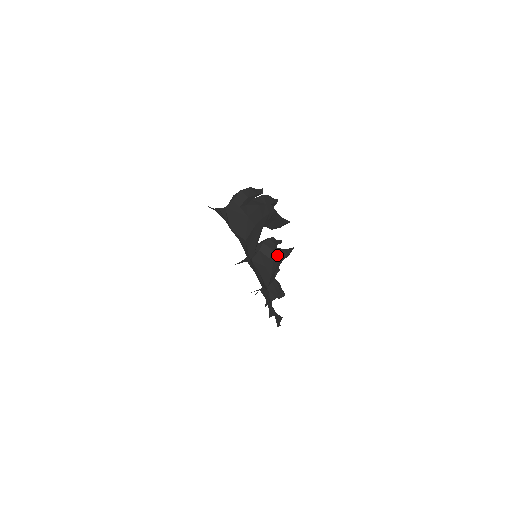
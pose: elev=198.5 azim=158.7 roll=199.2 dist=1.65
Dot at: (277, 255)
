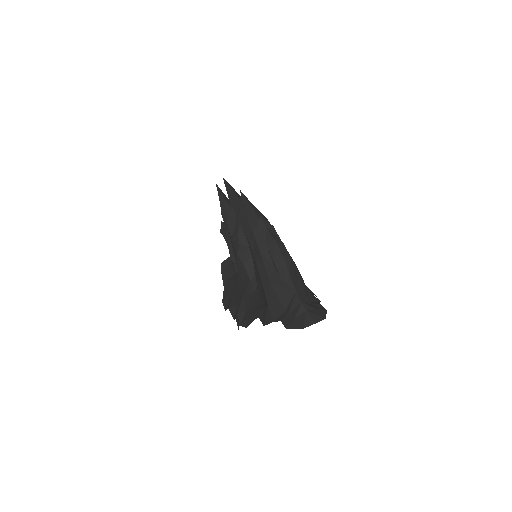
Dot at: occluded
